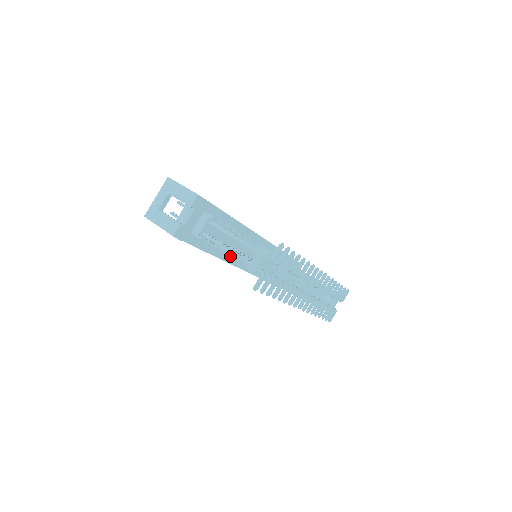
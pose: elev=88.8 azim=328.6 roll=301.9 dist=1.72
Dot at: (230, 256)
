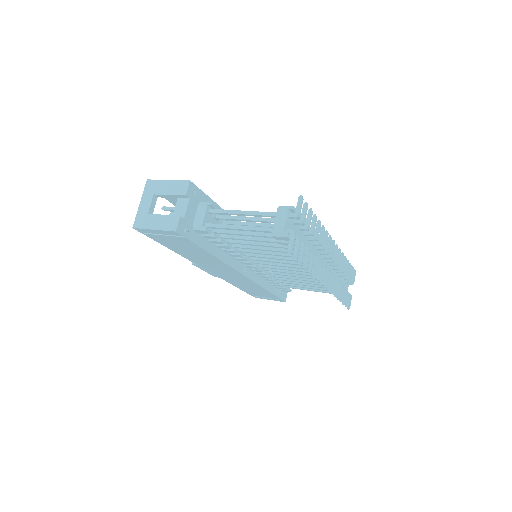
Dot at: (232, 259)
